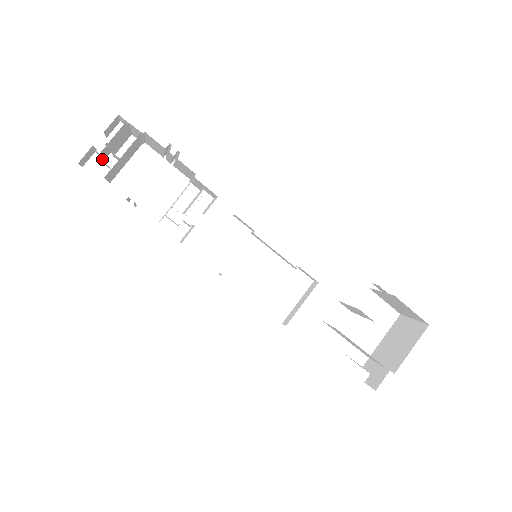
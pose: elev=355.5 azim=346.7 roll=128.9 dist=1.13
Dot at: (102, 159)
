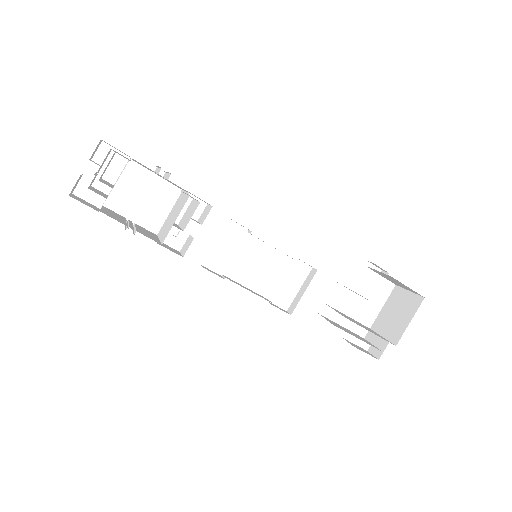
Dot at: (91, 184)
